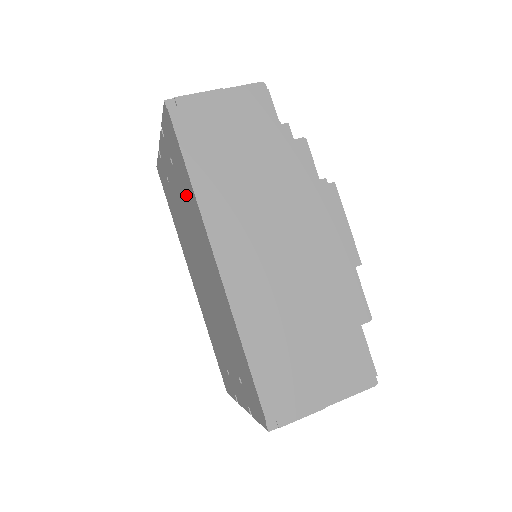
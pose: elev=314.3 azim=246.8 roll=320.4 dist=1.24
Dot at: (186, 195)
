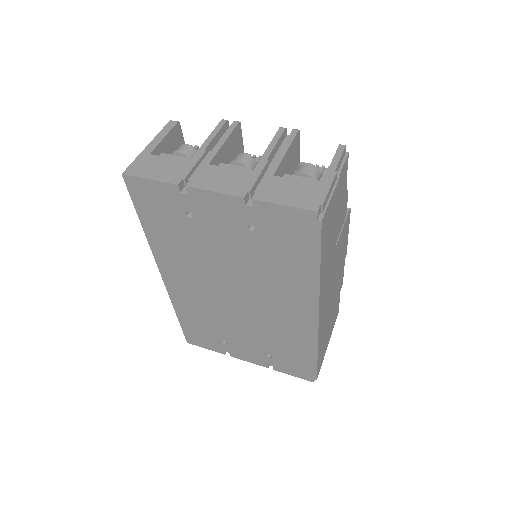
Dot at: (279, 265)
